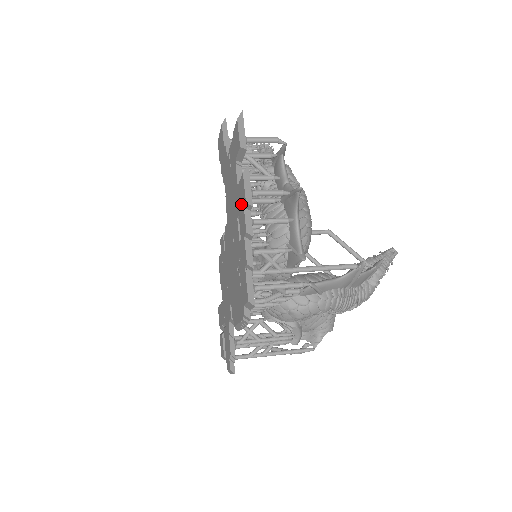
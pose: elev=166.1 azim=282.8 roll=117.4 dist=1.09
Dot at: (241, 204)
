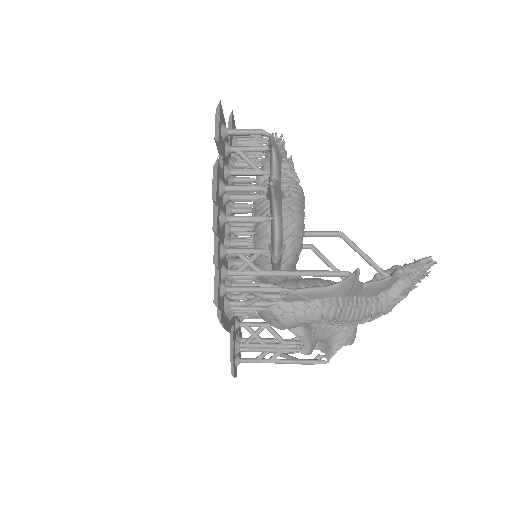
Dot at: occluded
